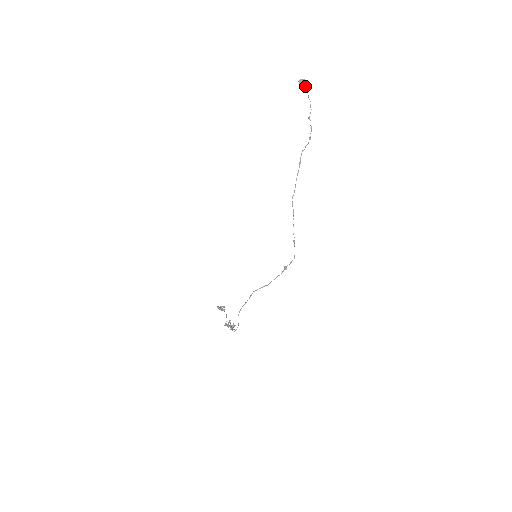
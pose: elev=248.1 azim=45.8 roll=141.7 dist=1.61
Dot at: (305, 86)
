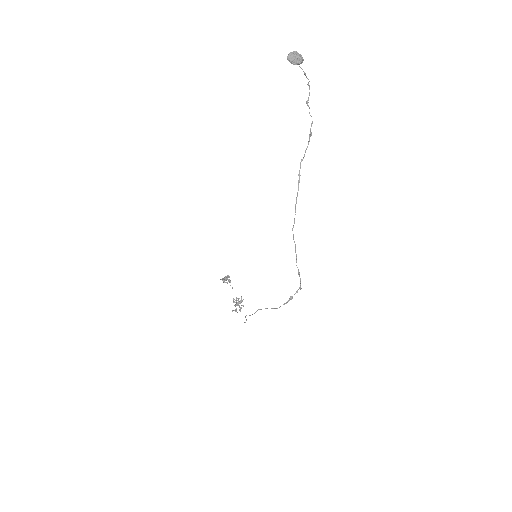
Dot at: (298, 64)
